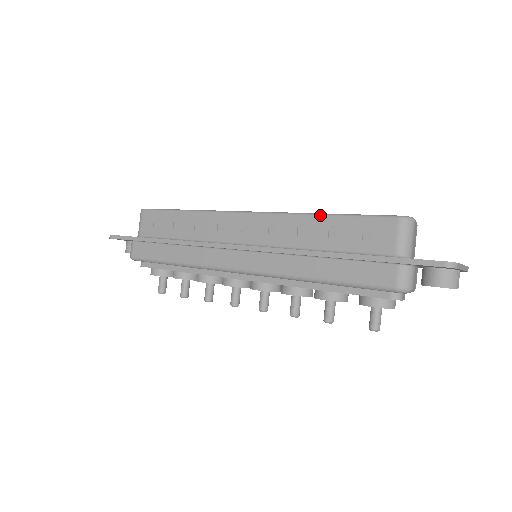
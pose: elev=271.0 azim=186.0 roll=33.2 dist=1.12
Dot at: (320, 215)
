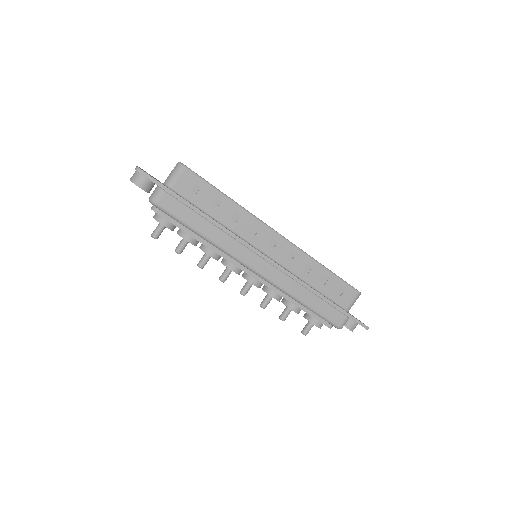
Dot at: (323, 267)
